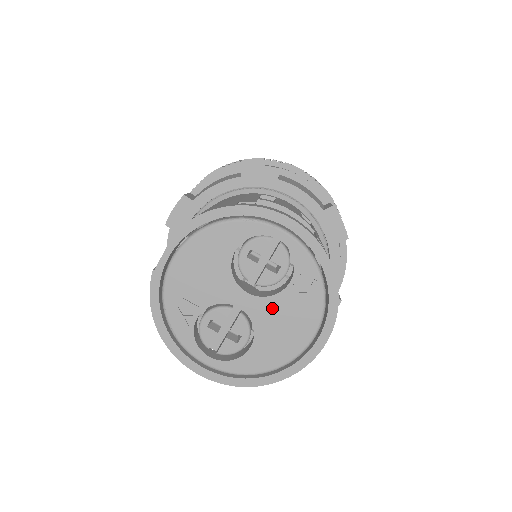
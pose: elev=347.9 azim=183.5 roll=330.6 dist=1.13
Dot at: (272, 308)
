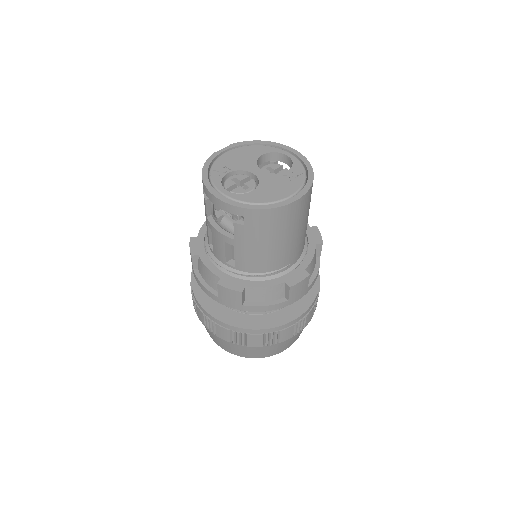
Dot at: (273, 178)
